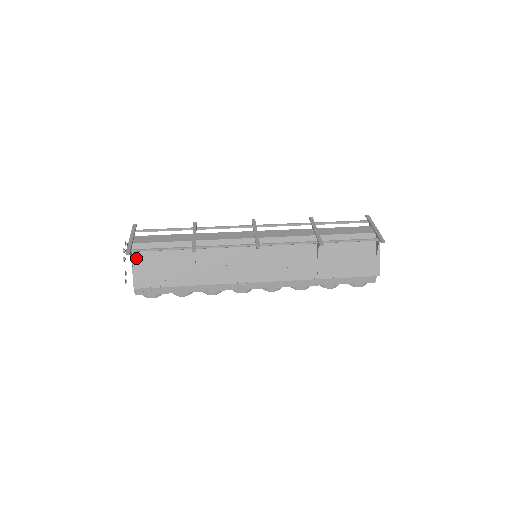
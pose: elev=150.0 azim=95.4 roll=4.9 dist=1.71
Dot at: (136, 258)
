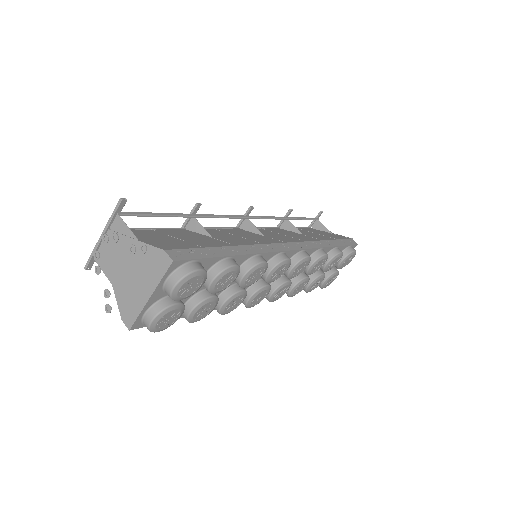
Dot at: occluded
